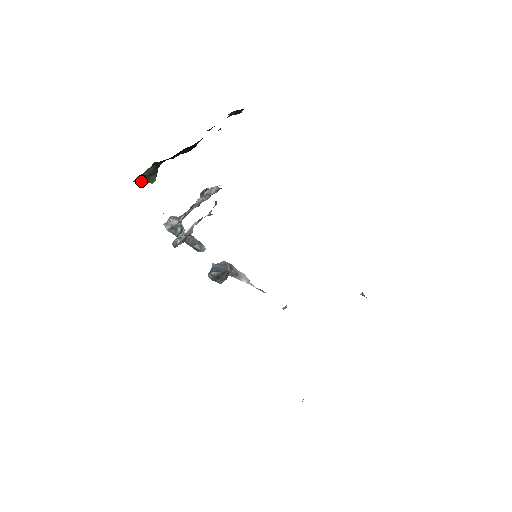
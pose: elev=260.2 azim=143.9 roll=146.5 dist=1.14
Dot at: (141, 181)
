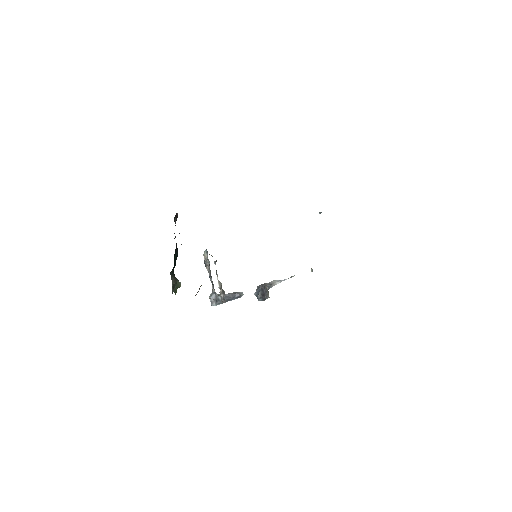
Dot at: (176, 291)
